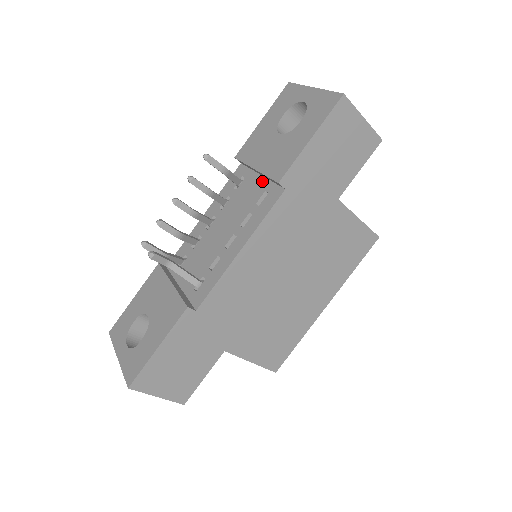
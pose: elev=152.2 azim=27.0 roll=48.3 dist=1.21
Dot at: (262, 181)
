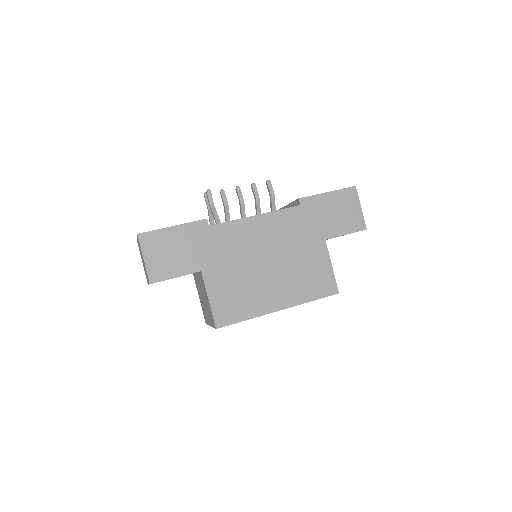
Dot at: occluded
